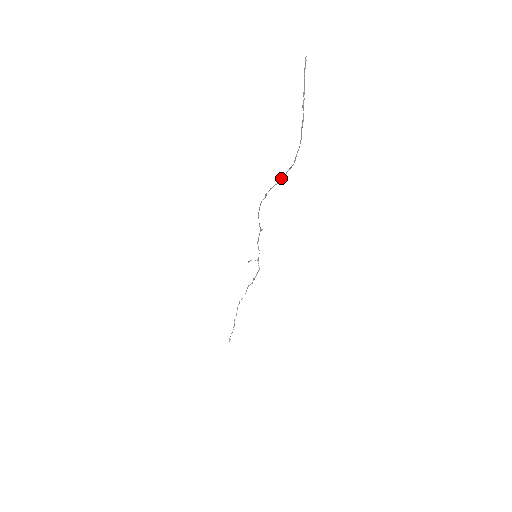
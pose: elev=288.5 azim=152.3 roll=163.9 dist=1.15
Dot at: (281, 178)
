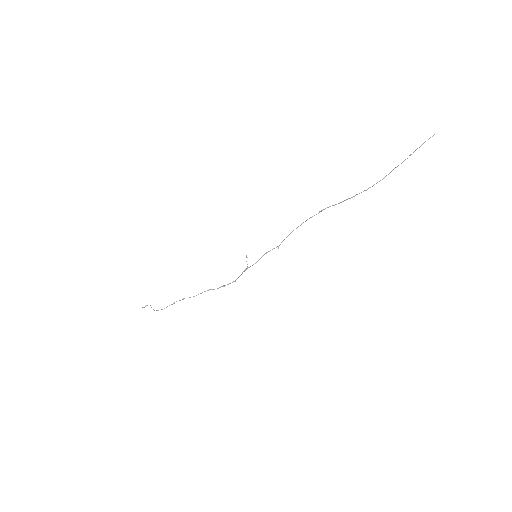
Dot at: (347, 199)
